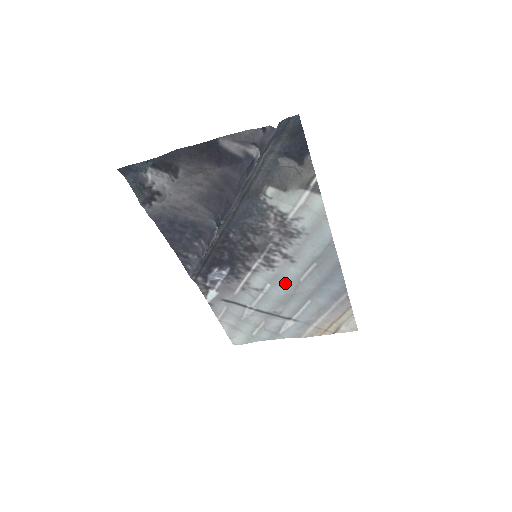
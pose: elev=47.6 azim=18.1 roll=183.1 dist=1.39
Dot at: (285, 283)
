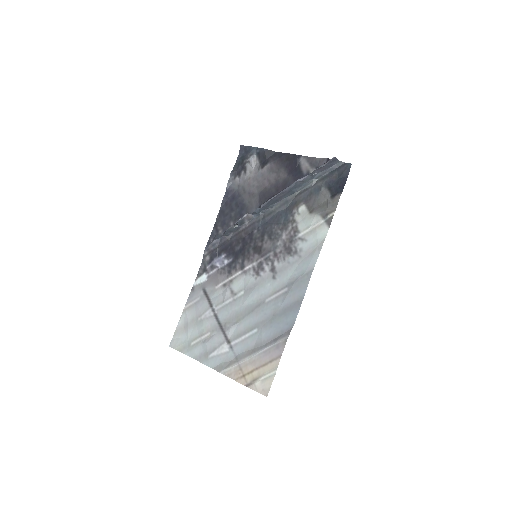
Dot at: (254, 297)
